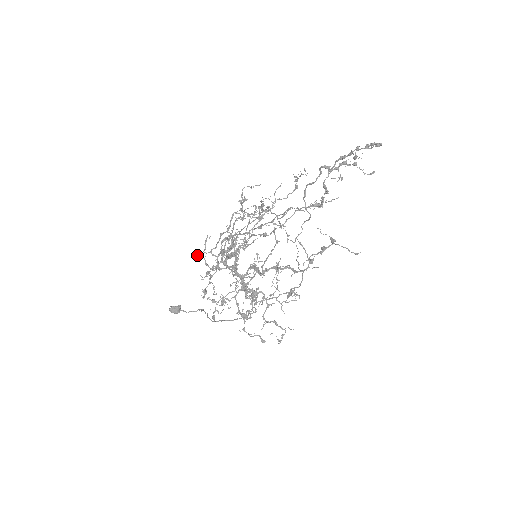
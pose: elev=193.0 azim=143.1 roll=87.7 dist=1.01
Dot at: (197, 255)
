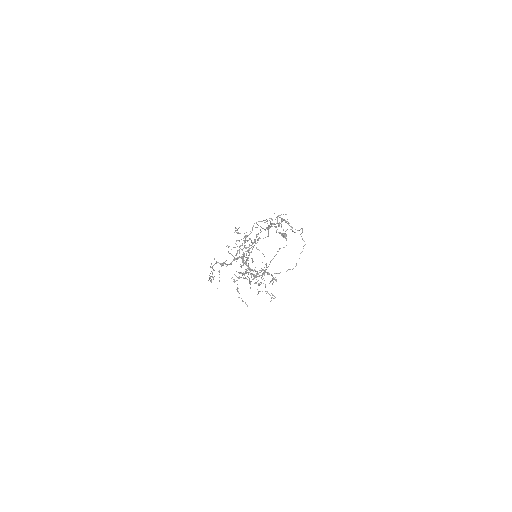
Dot at: occluded
